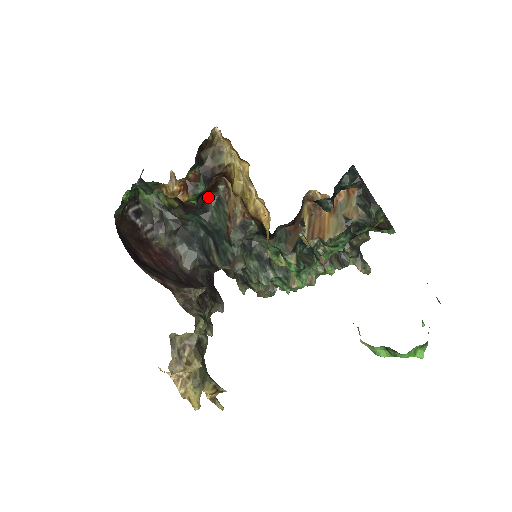
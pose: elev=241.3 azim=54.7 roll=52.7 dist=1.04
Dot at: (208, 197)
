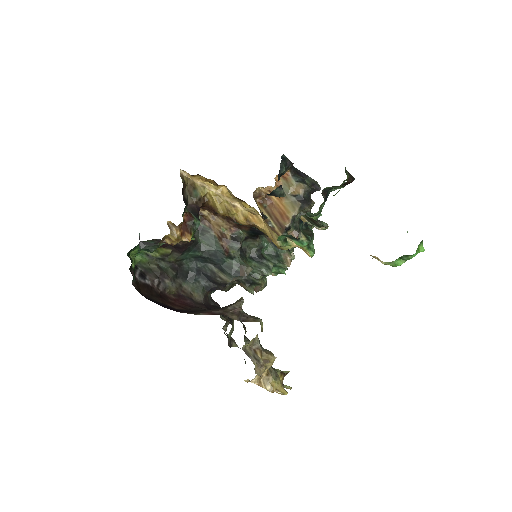
Dot at: occluded
